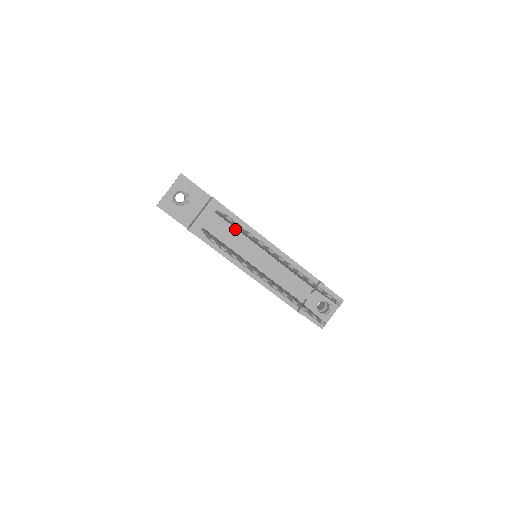
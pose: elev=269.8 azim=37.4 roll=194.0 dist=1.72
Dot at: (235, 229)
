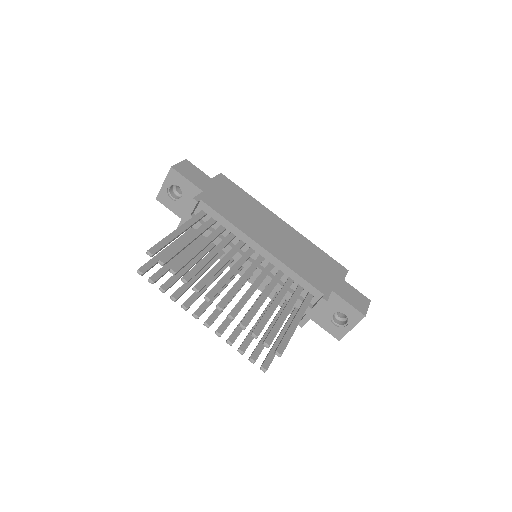
Dot at: occluded
